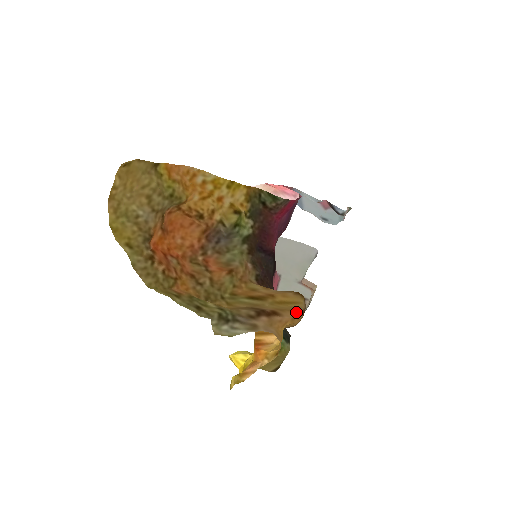
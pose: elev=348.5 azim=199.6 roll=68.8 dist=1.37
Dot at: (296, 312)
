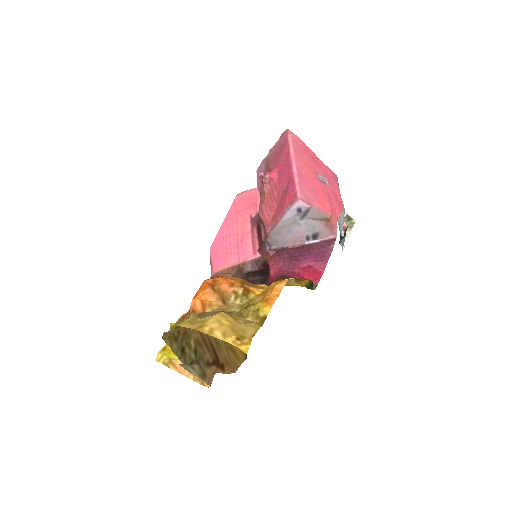
Dot at: (233, 371)
